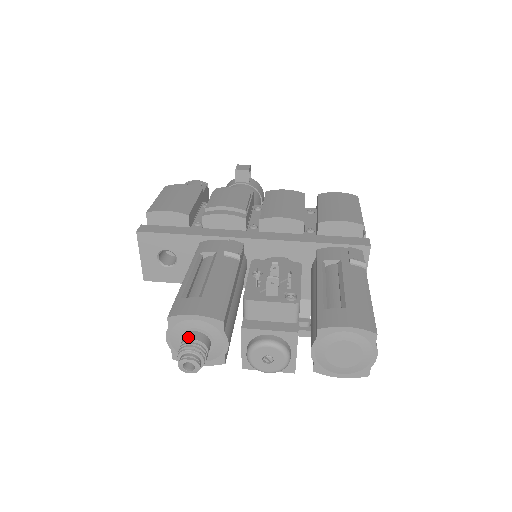
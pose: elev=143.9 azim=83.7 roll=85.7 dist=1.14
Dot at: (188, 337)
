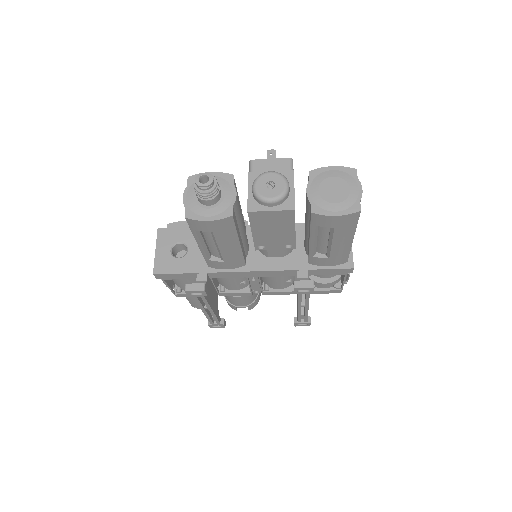
Dot at: occluded
